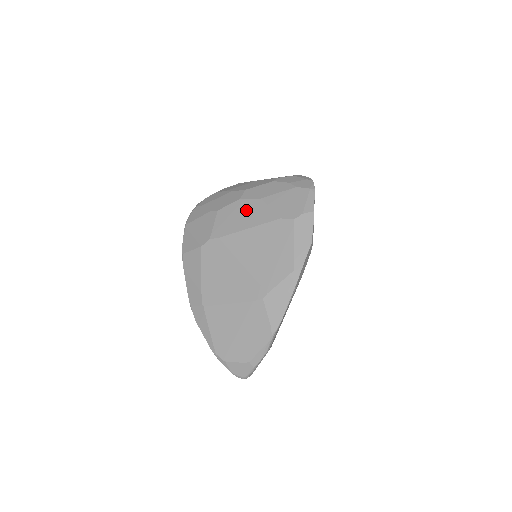
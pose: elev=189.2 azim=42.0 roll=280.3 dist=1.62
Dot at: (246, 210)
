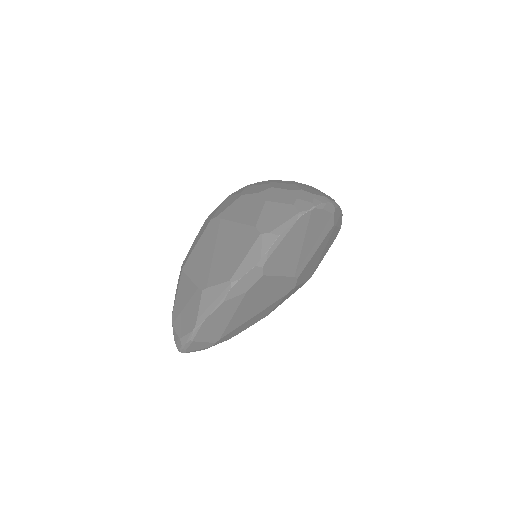
Dot at: (251, 205)
